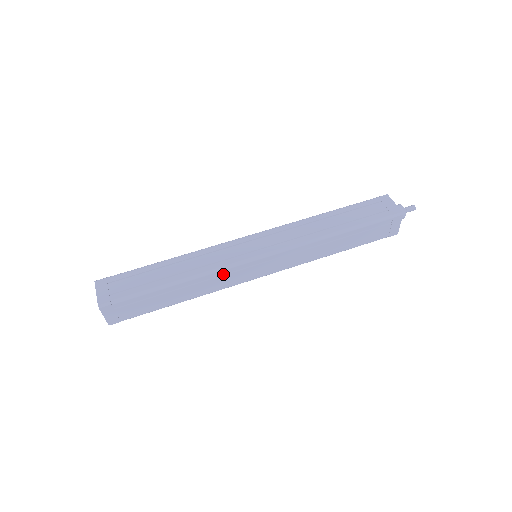
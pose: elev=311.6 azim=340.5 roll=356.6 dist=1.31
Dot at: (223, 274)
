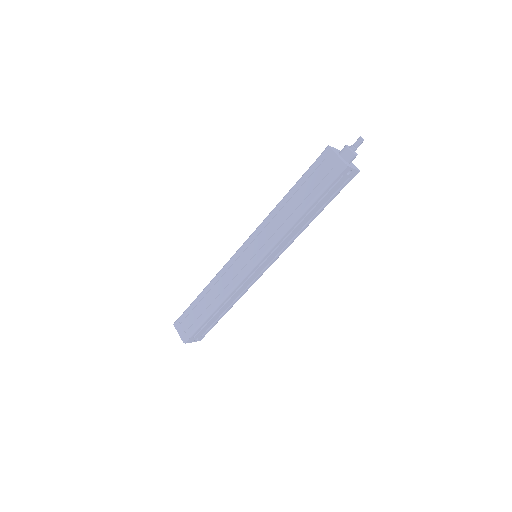
Dot at: (227, 273)
